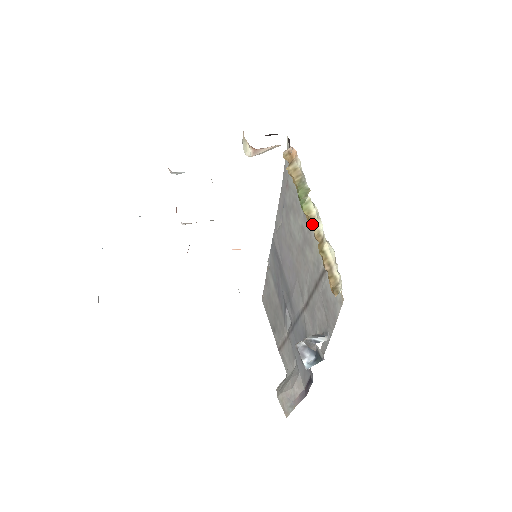
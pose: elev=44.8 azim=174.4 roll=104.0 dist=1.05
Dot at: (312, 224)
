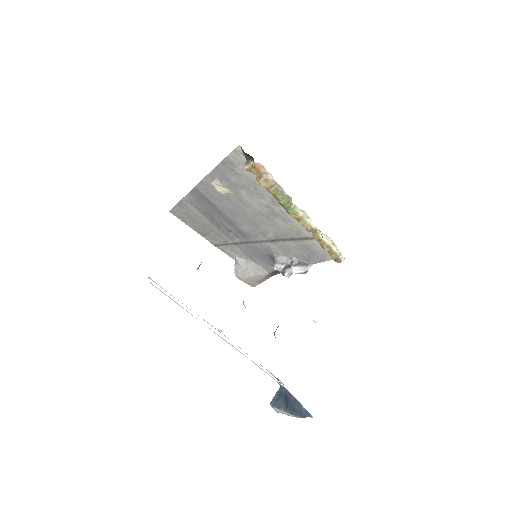
Dot at: (303, 223)
